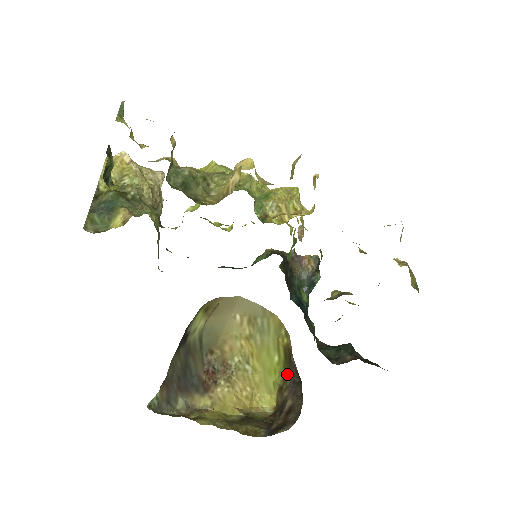
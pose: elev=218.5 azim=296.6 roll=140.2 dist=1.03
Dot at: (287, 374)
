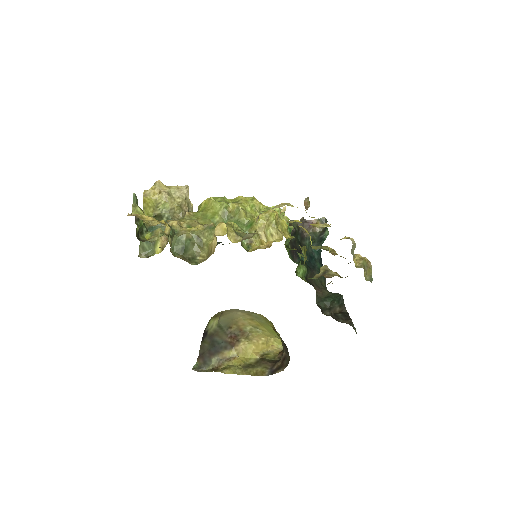
Dot at: occluded
